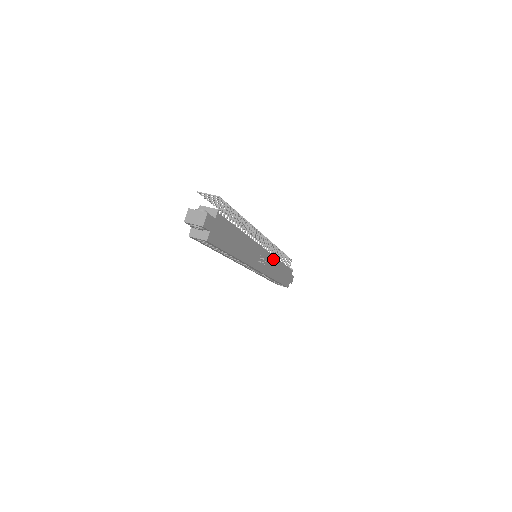
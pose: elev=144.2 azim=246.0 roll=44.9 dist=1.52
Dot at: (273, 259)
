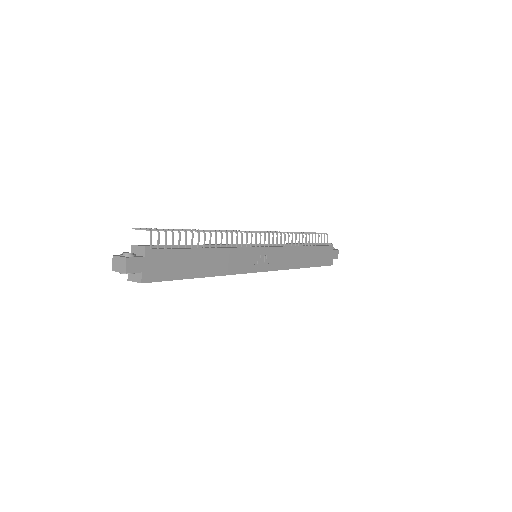
Dot at: (285, 250)
